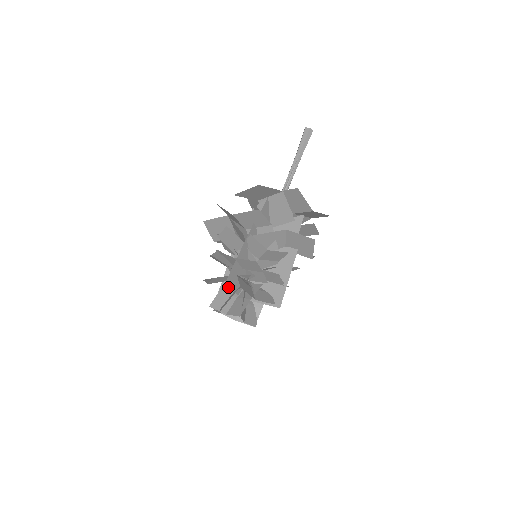
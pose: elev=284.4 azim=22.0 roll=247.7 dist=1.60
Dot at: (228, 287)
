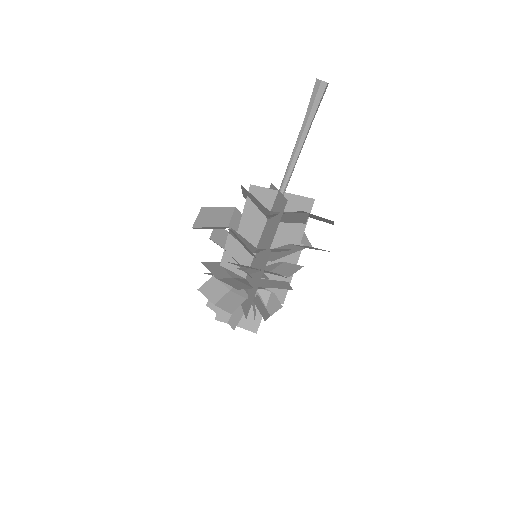
Dot at: occluded
